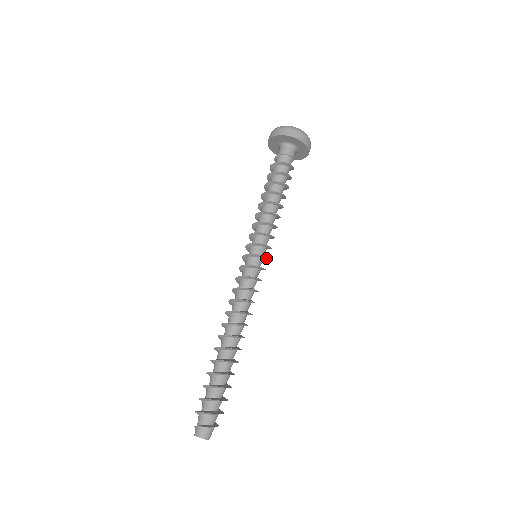
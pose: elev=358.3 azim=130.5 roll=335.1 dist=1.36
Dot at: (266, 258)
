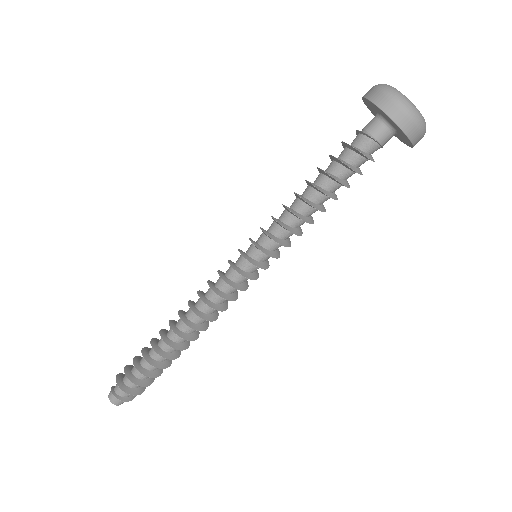
Dot at: (266, 266)
